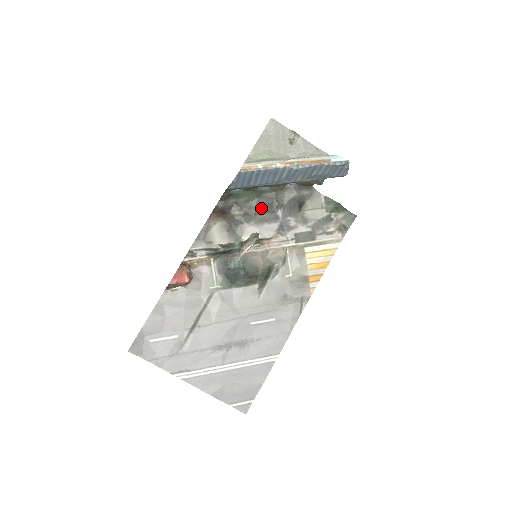
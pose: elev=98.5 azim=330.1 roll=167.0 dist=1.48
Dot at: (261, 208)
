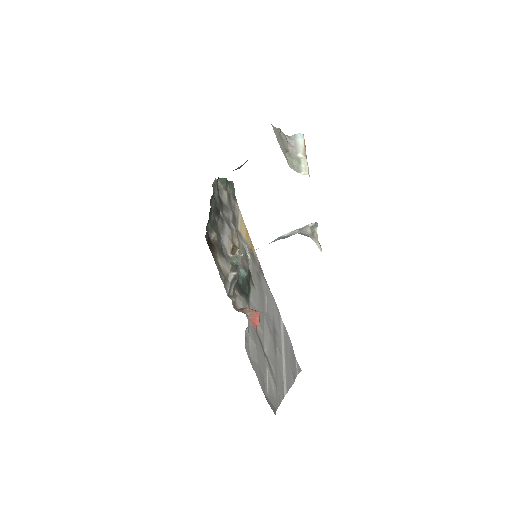
Dot at: (215, 219)
